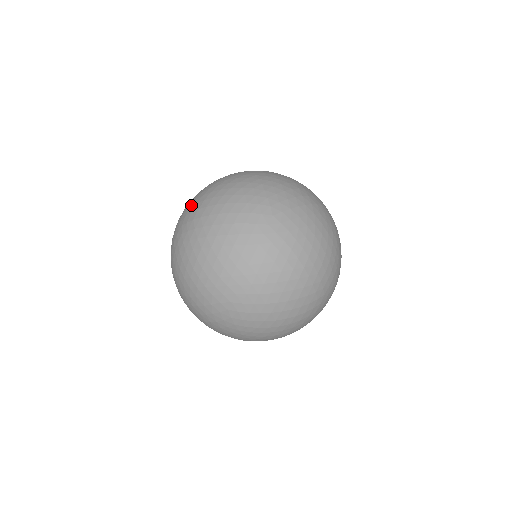
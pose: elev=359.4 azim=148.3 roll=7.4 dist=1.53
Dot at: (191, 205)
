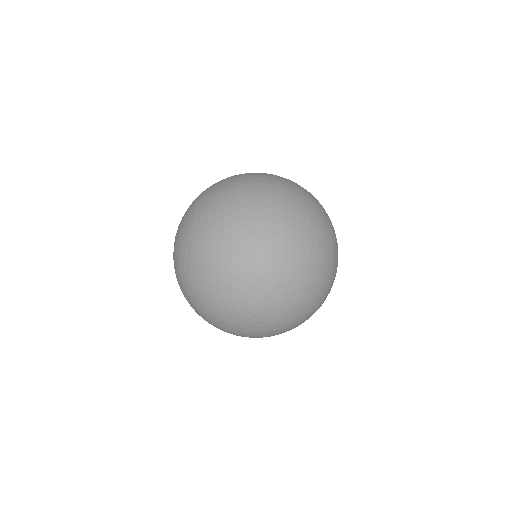
Dot at: occluded
